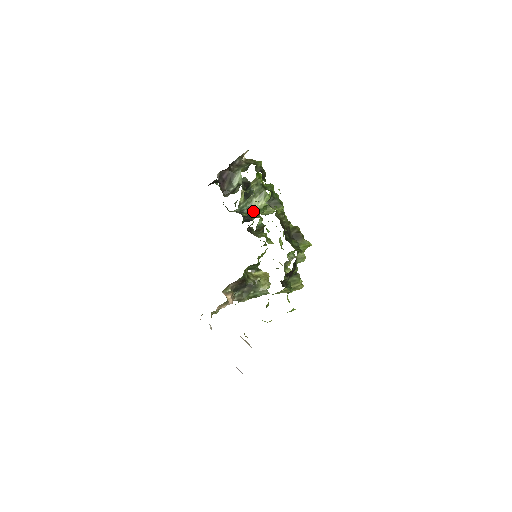
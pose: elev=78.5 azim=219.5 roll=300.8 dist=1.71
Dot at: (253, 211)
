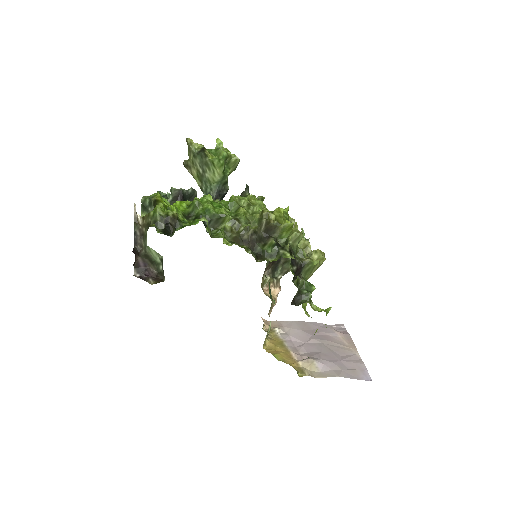
Dot at: occluded
